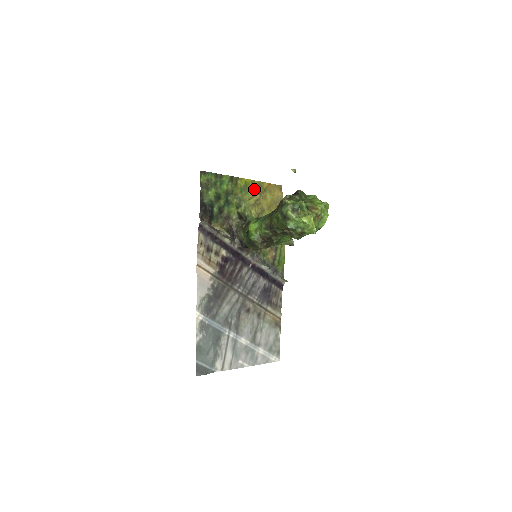
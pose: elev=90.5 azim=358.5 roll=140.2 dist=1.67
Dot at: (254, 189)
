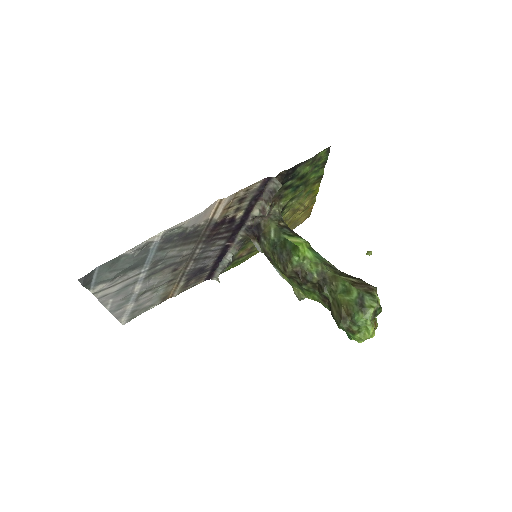
Dot at: (309, 200)
